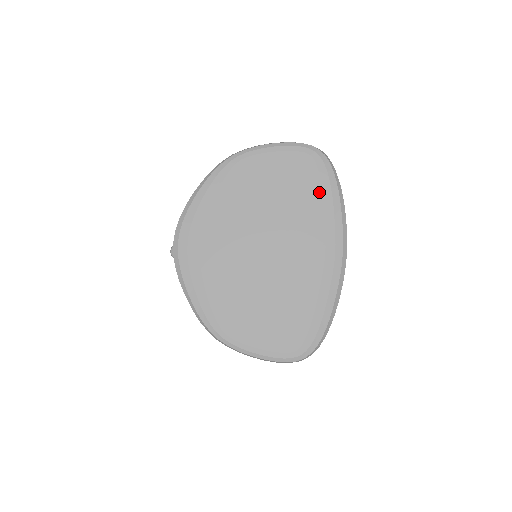
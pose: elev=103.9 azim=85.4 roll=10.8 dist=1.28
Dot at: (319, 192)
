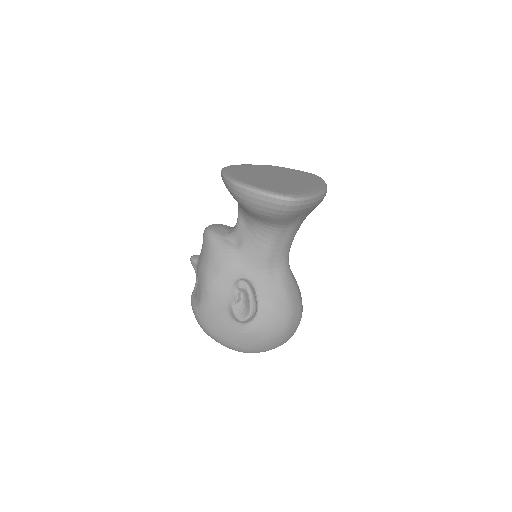
Dot at: (314, 178)
